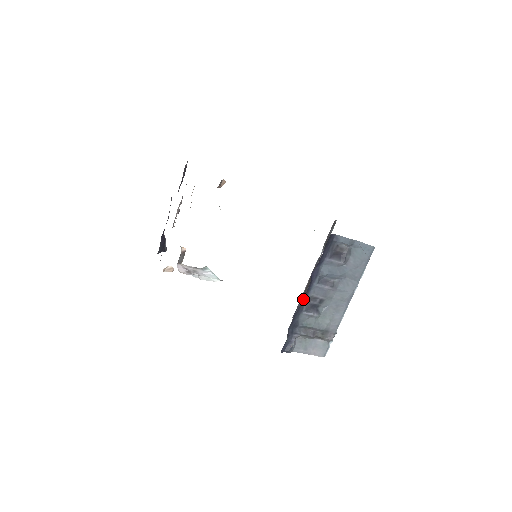
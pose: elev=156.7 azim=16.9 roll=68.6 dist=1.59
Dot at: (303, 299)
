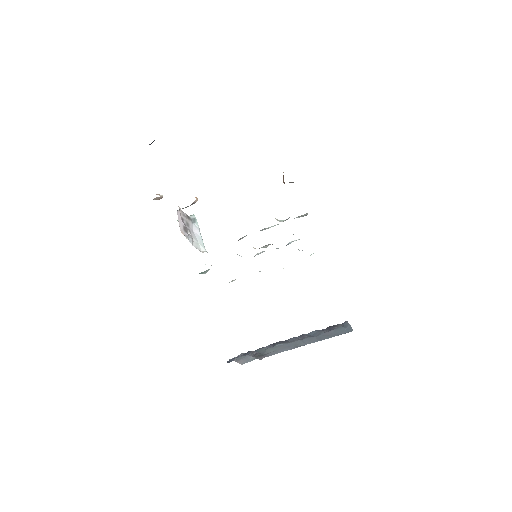
Dot at: occluded
